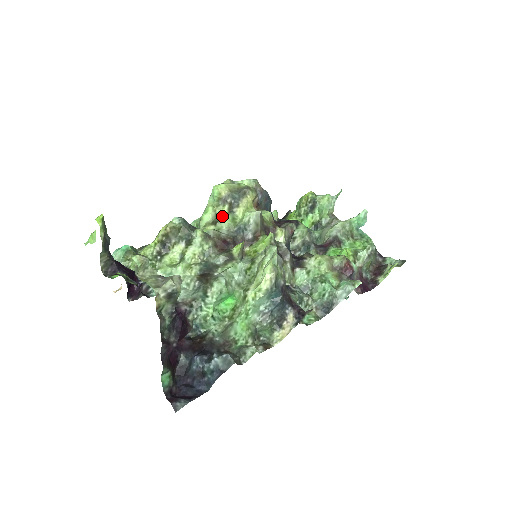
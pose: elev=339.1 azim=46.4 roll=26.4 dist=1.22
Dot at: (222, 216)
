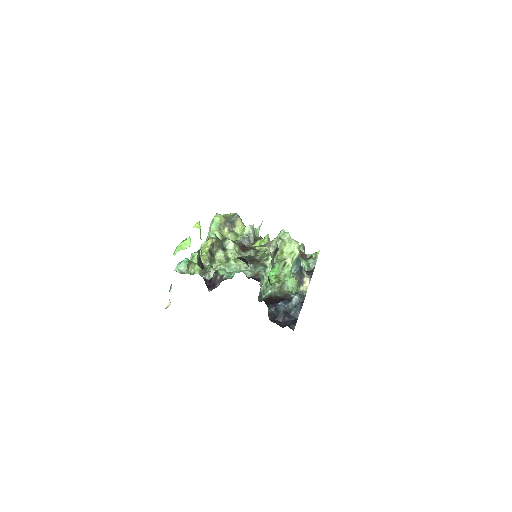
Dot at: (228, 234)
